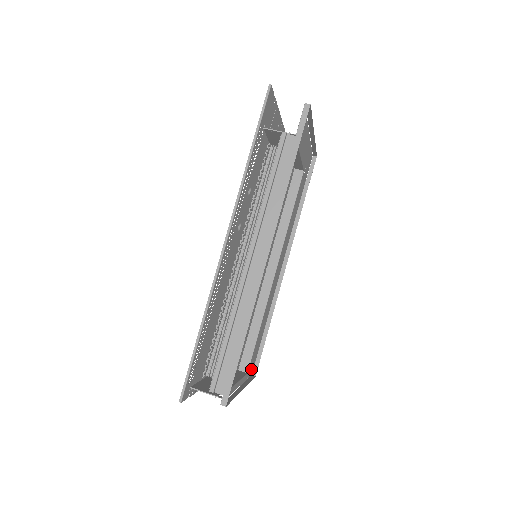
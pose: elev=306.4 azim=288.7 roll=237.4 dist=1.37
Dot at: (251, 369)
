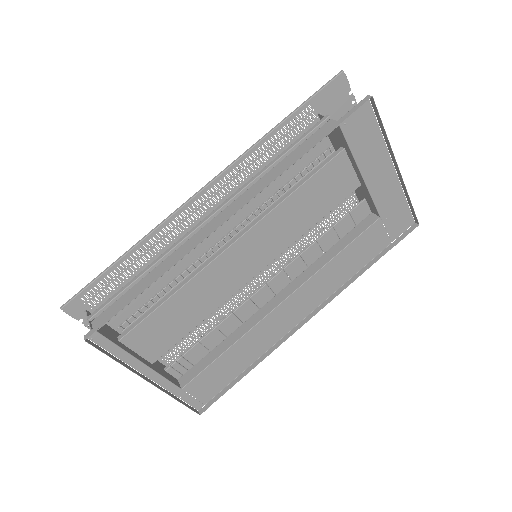
Dot at: (197, 398)
